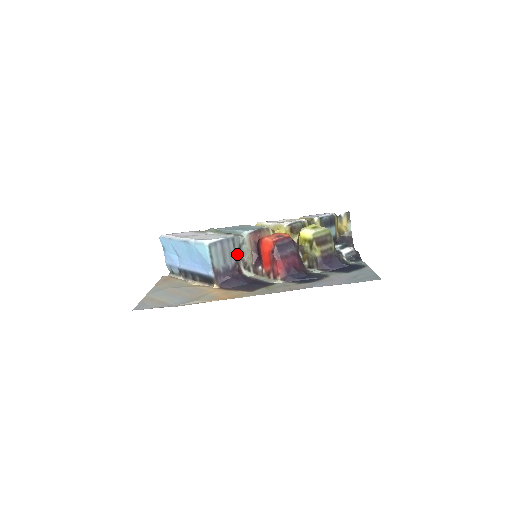
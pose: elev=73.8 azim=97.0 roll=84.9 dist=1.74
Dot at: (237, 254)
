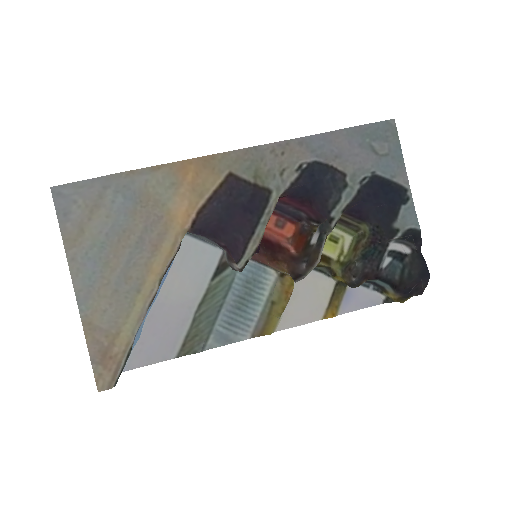
Dot at: occluded
